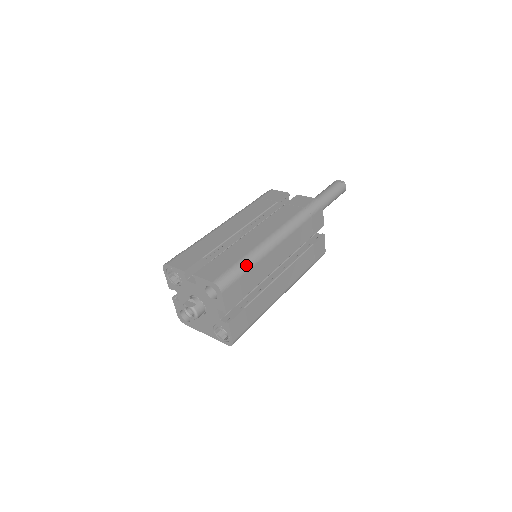
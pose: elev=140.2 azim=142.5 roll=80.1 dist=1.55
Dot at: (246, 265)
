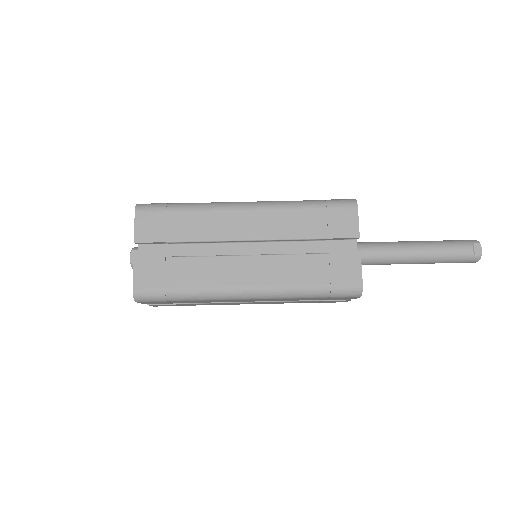
Dot at: (185, 298)
